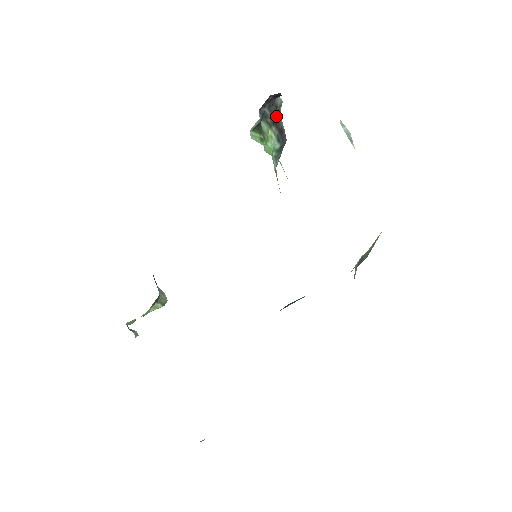
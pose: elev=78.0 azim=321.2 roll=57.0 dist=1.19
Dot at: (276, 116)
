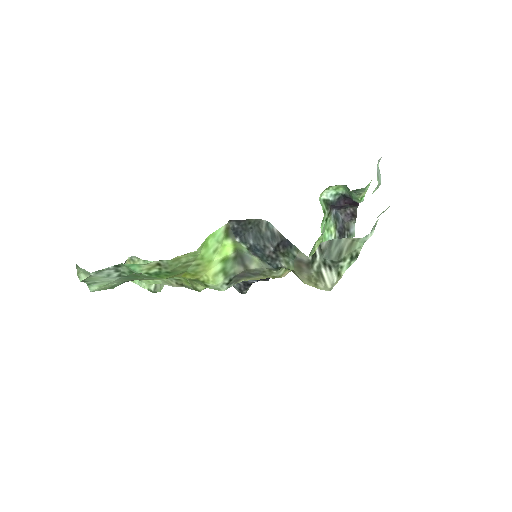
Dot at: (344, 233)
